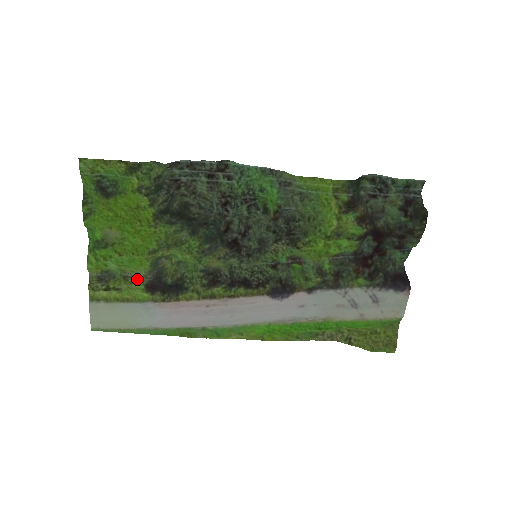
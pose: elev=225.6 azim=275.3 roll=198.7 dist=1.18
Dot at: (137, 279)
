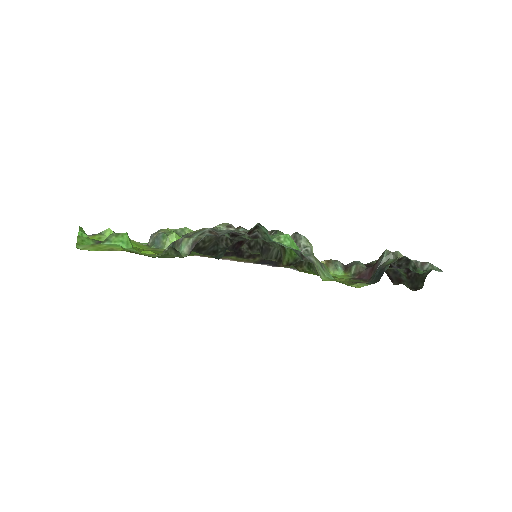
Dot at: occluded
